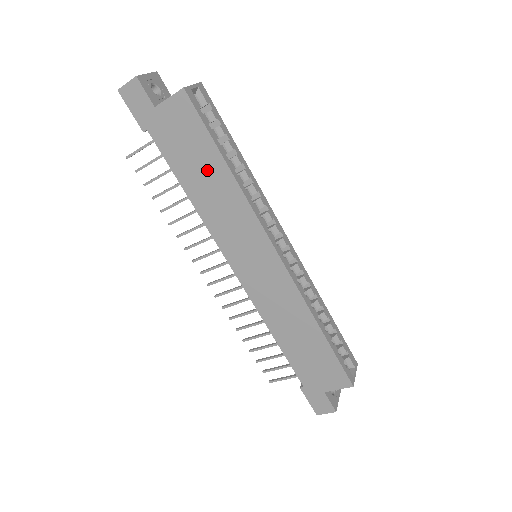
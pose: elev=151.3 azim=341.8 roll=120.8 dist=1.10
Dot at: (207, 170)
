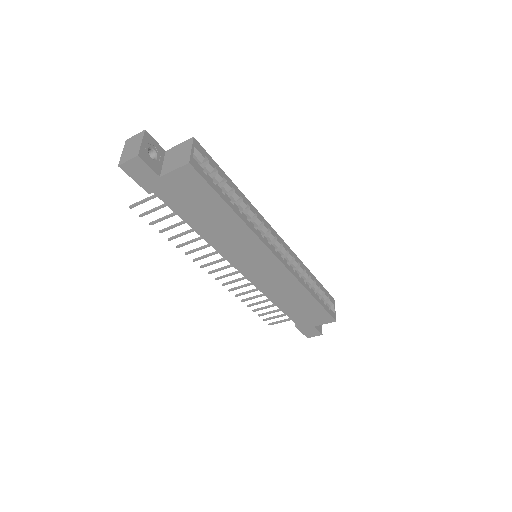
Dot at: (215, 216)
